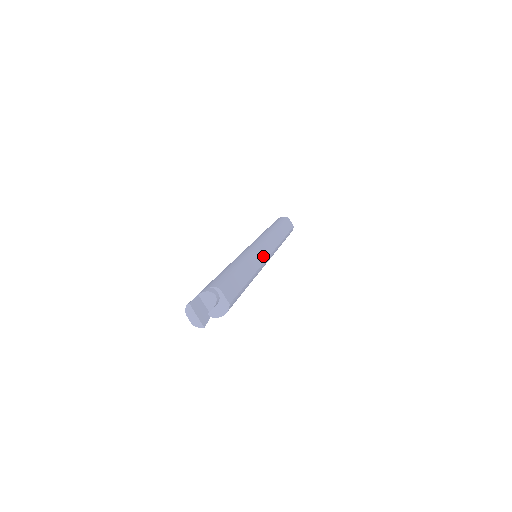
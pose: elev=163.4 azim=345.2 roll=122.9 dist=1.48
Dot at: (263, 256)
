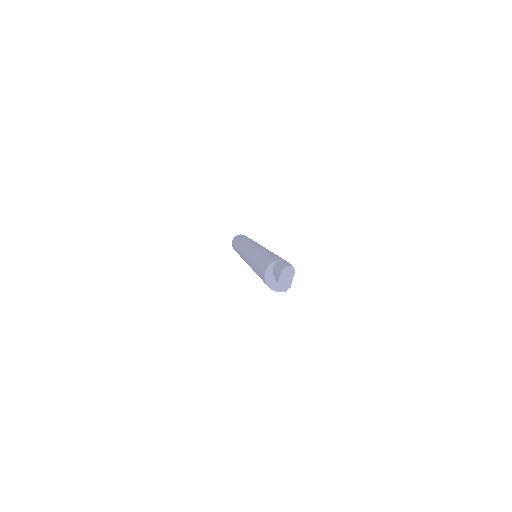
Dot at: occluded
